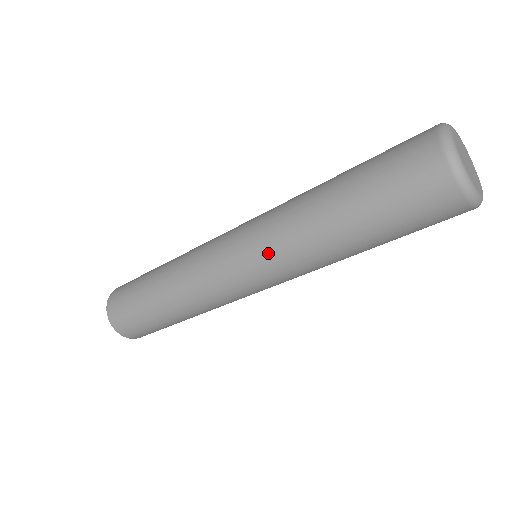
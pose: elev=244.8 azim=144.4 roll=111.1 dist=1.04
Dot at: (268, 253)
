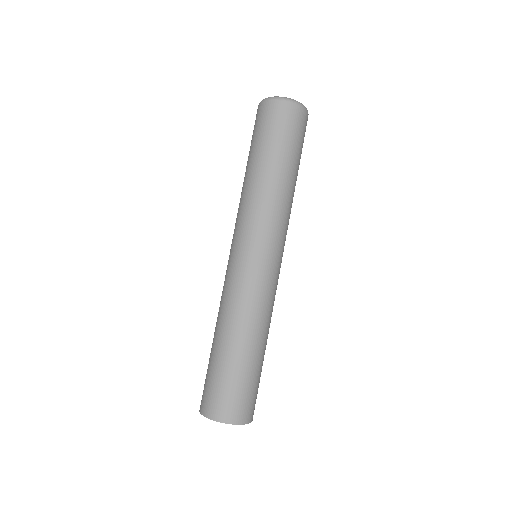
Dot at: (254, 224)
